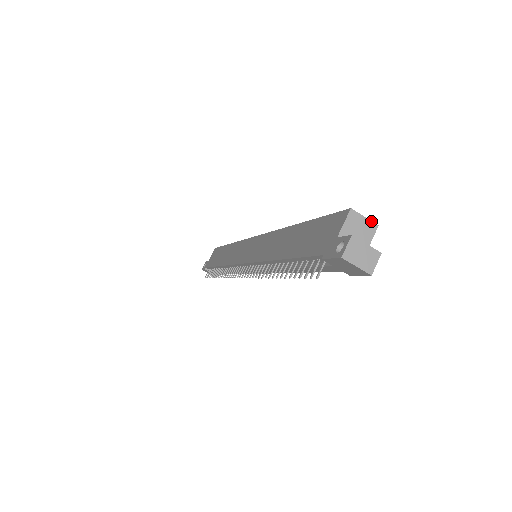
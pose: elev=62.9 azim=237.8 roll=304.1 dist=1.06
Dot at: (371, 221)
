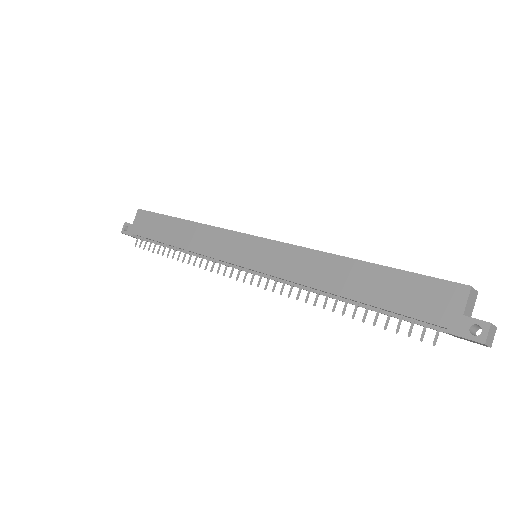
Dot at: (477, 291)
